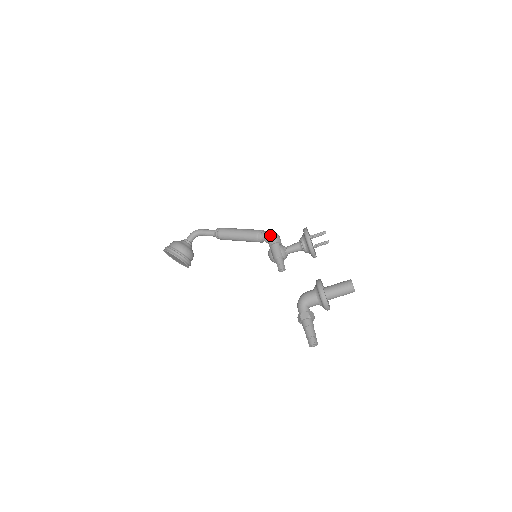
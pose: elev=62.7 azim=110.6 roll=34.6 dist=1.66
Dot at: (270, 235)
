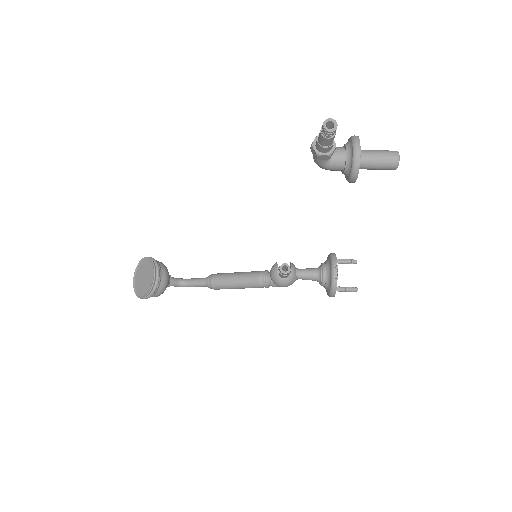
Dot at: occluded
